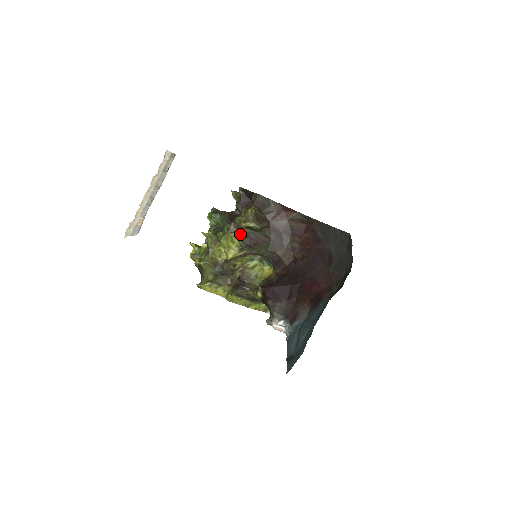
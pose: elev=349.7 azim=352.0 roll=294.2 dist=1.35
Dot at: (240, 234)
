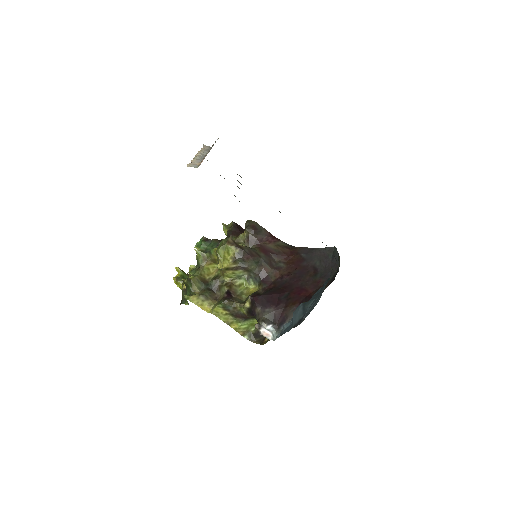
Dot at: (236, 246)
